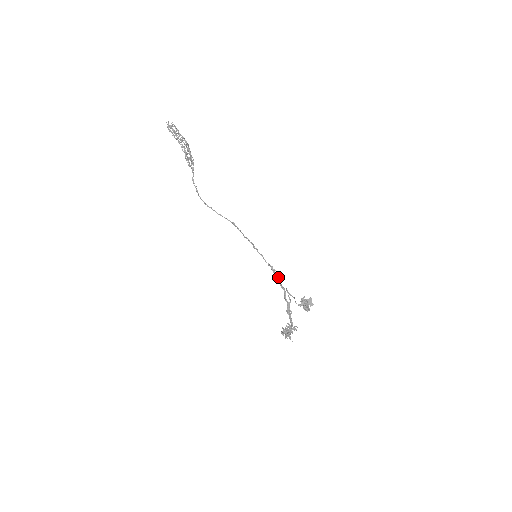
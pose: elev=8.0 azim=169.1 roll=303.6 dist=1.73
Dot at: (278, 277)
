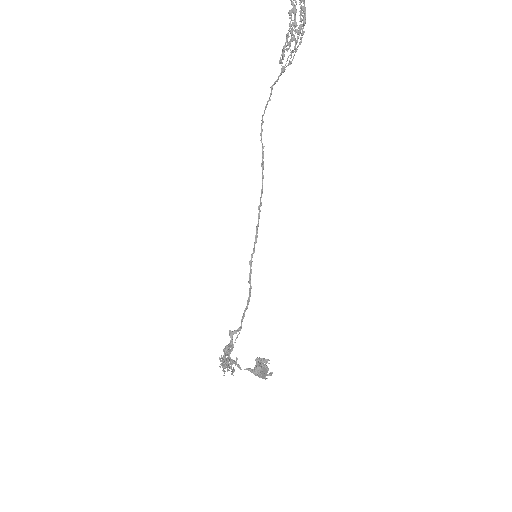
Dot at: (247, 306)
